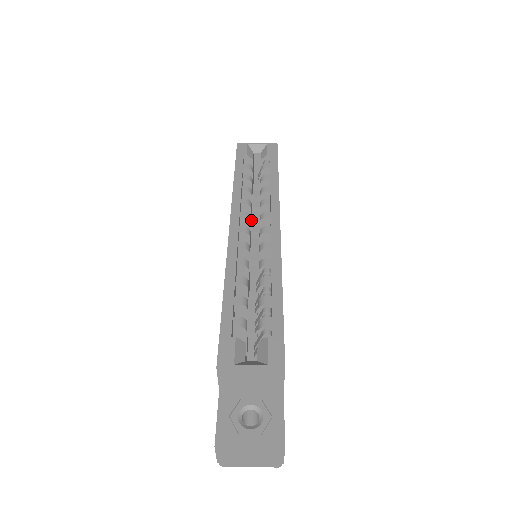
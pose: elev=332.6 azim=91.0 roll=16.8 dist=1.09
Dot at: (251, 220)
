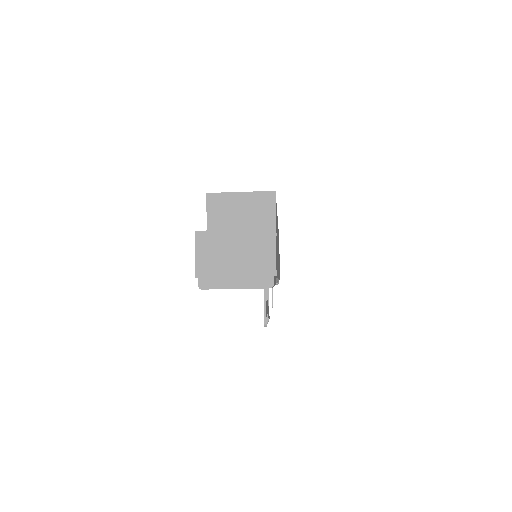
Dot at: occluded
